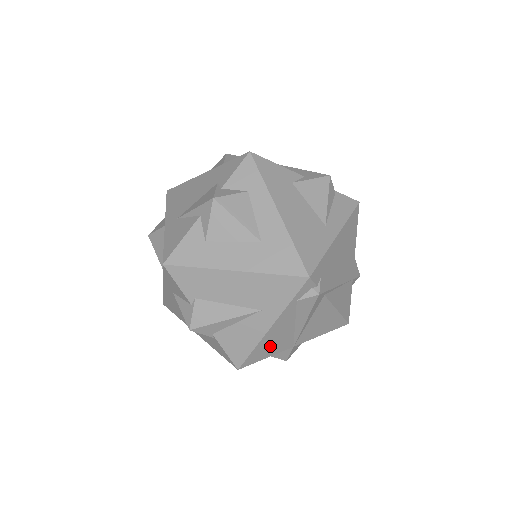
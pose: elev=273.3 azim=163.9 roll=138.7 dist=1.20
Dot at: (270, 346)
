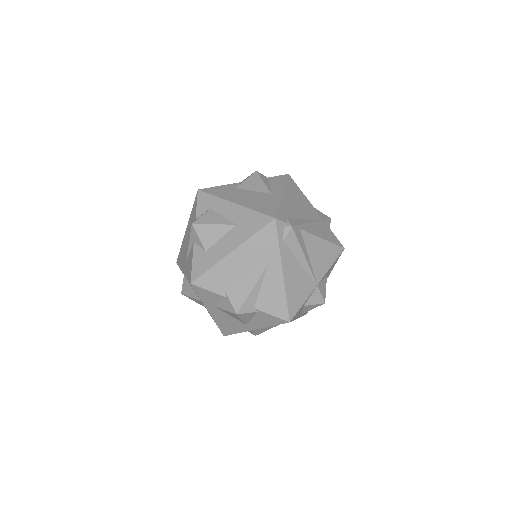
Dot at: (297, 290)
